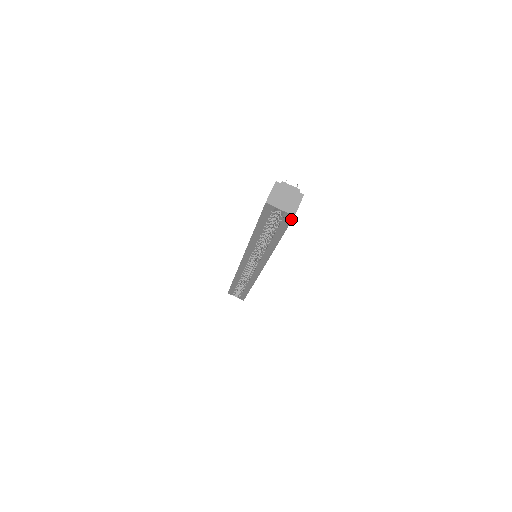
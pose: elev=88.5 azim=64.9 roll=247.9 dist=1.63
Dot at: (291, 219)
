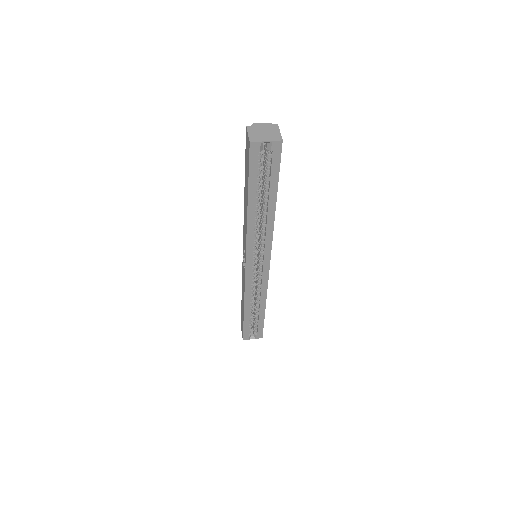
Dot at: (280, 148)
